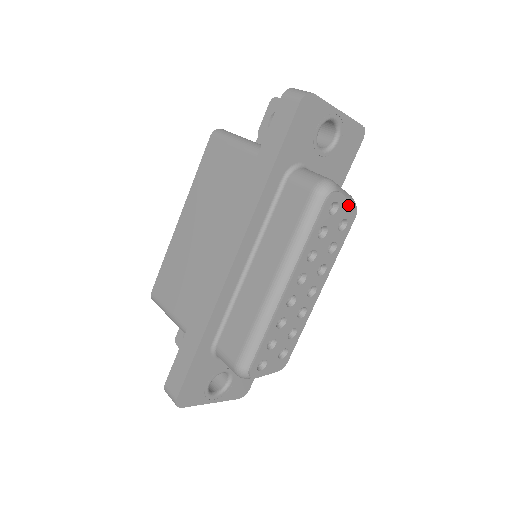
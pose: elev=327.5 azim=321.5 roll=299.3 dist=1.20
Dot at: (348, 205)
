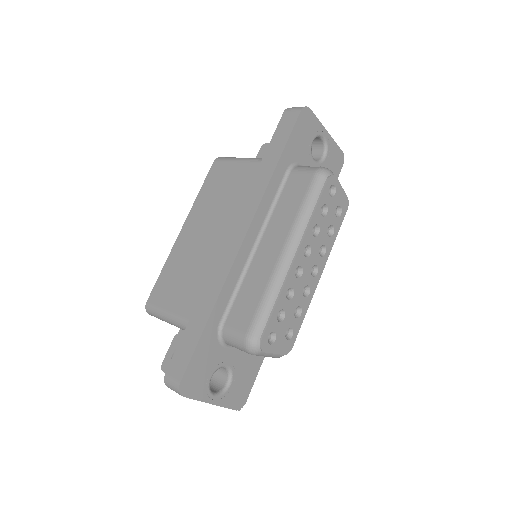
Dot at: (342, 194)
